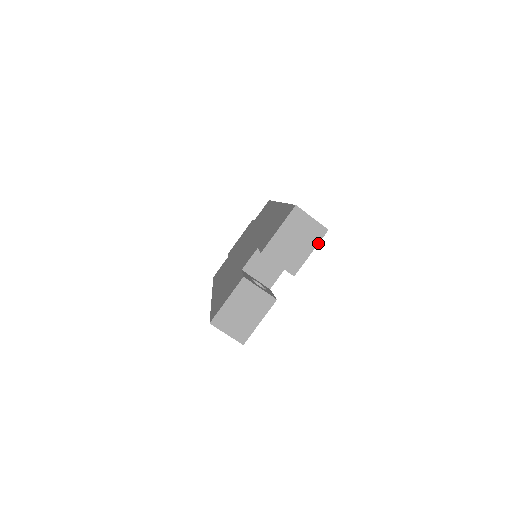
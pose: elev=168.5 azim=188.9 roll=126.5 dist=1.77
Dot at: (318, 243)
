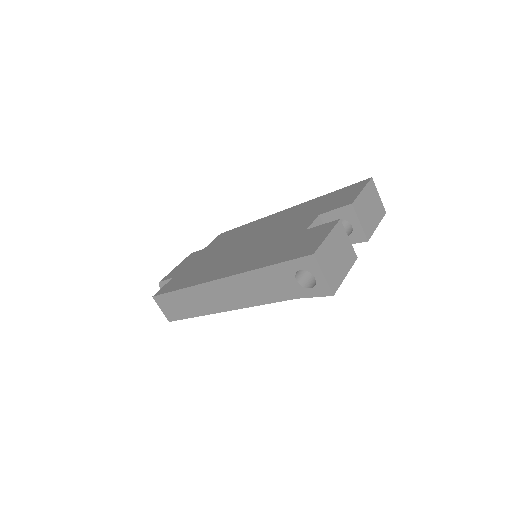
Dot at: occluded
